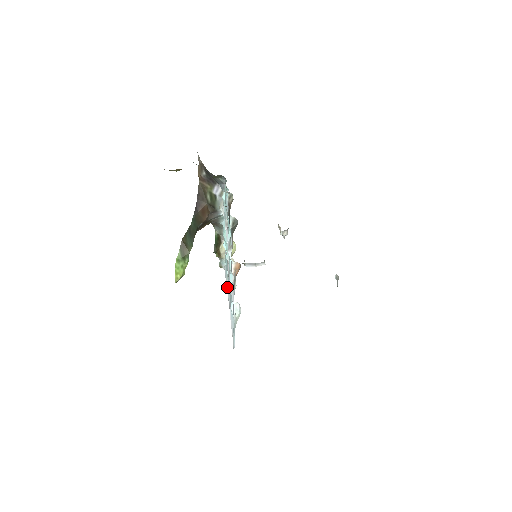
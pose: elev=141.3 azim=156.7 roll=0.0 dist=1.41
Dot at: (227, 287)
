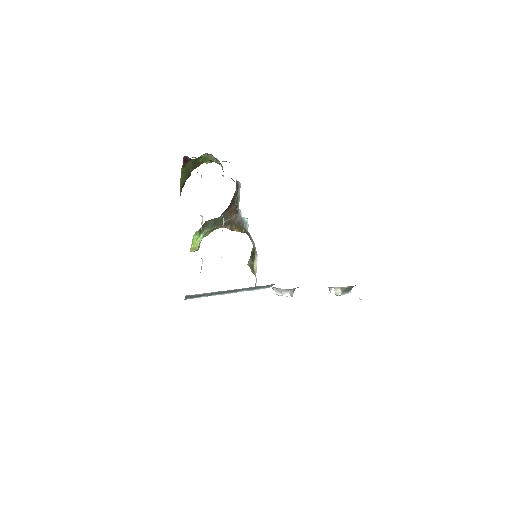
Dot at: occluded
